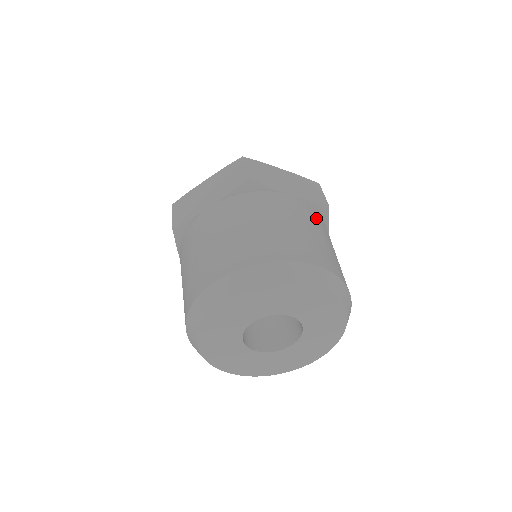
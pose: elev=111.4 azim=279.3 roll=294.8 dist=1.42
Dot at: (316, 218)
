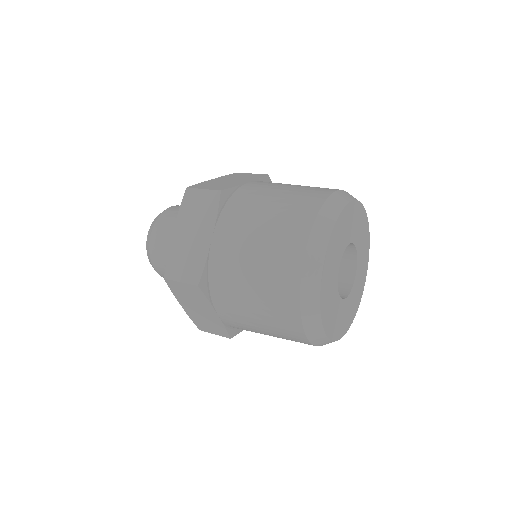
Dot at: occluded
